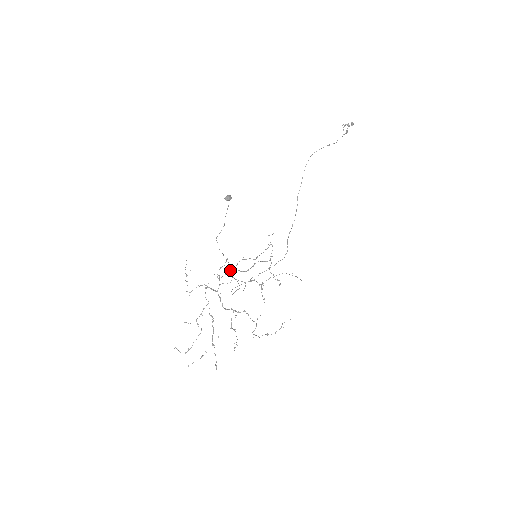
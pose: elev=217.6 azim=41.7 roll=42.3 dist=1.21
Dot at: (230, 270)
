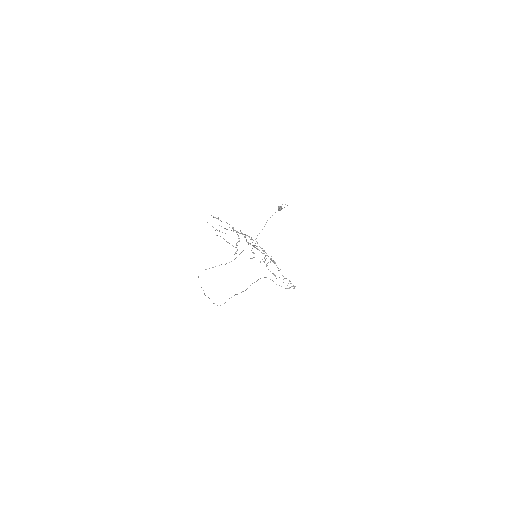
Dot at: occluded
